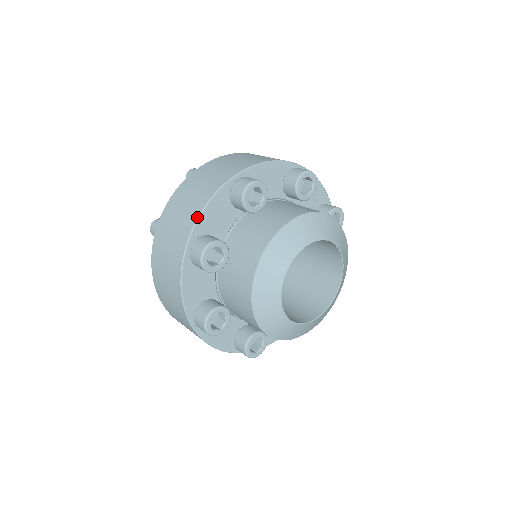
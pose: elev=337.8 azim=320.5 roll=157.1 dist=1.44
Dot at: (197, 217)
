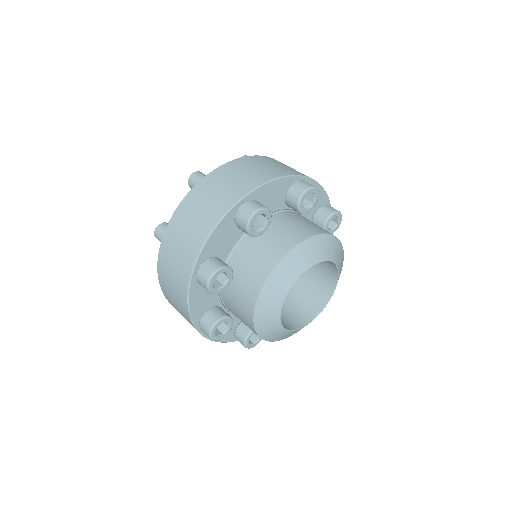
Dot at: (188, 314)
